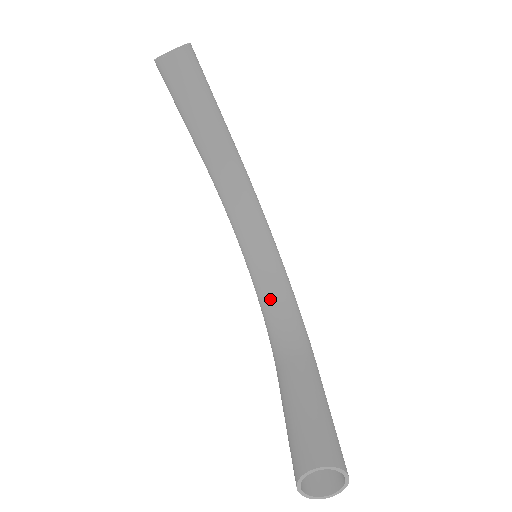
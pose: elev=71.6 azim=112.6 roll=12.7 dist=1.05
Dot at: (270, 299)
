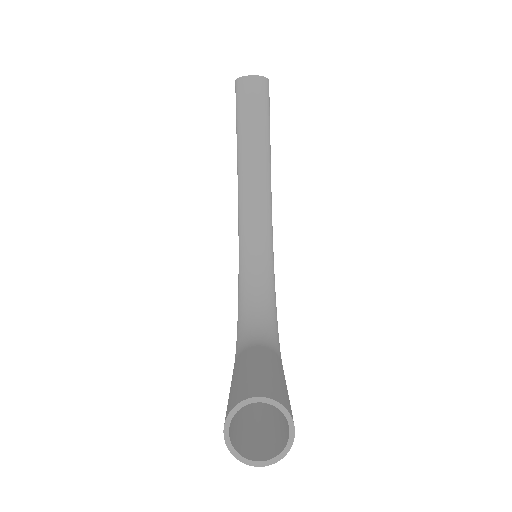
Dot at: (253, 306)
